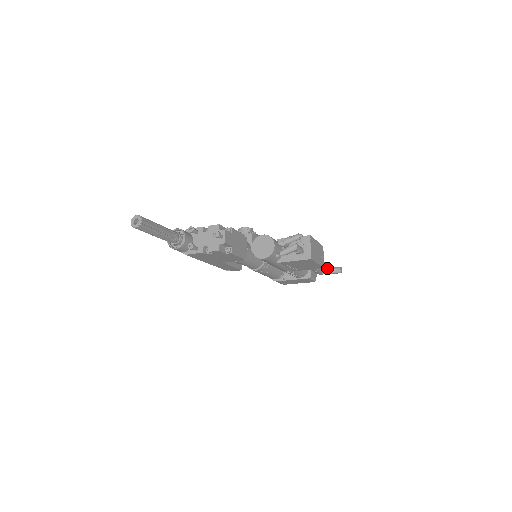
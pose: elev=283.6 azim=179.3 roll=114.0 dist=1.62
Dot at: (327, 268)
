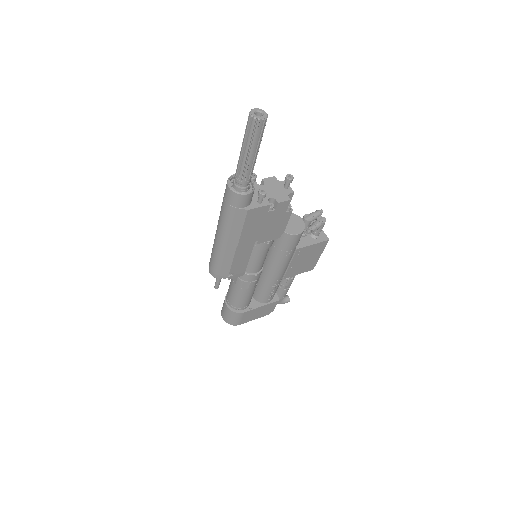
Dot at: occluded
